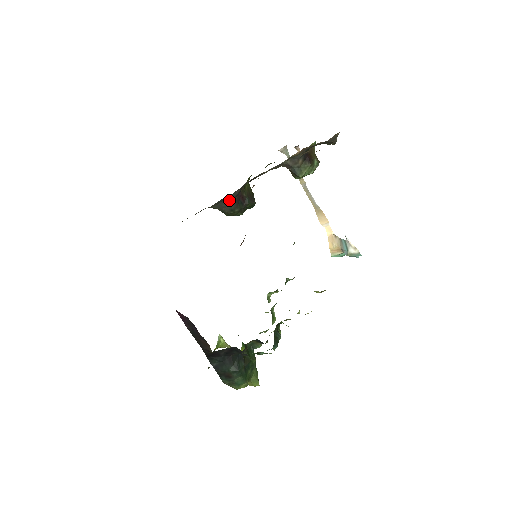
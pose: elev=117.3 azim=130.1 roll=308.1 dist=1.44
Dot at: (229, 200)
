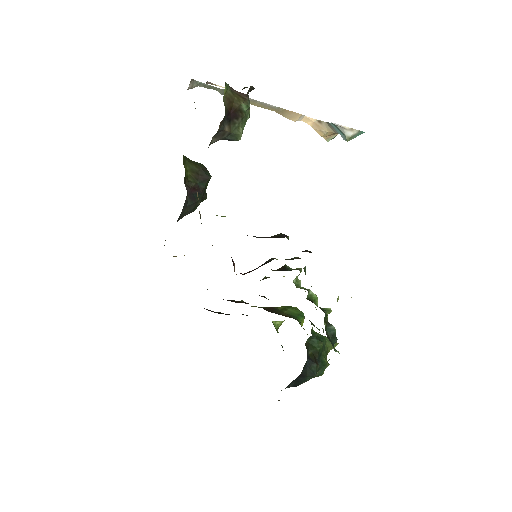
Dot at: (184, 211)
